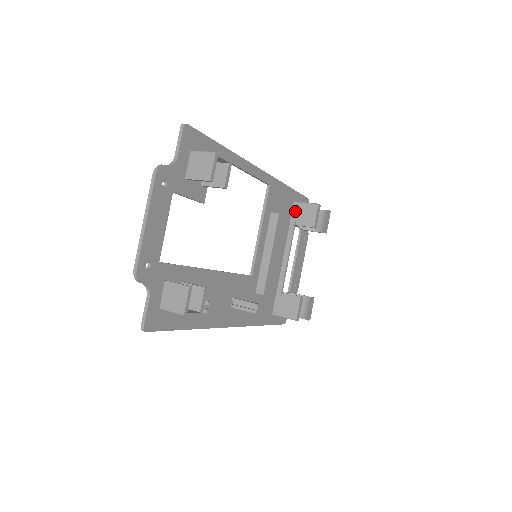
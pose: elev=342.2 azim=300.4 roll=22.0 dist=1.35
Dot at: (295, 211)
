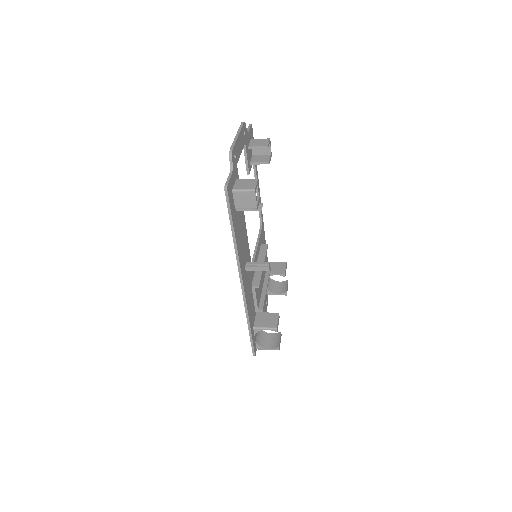
Dot at: occluded
